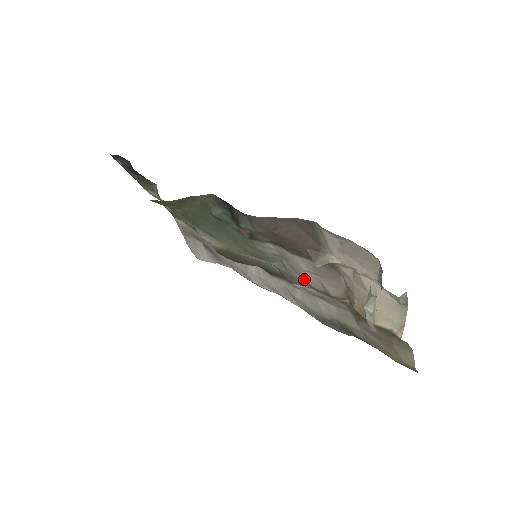
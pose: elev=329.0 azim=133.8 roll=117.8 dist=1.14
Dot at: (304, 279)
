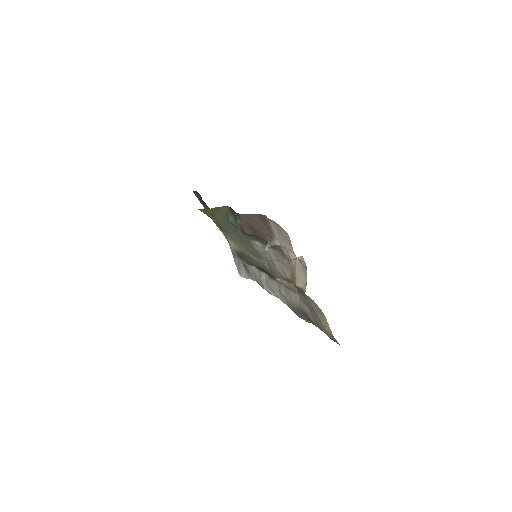
Dot at: (277, 269)
